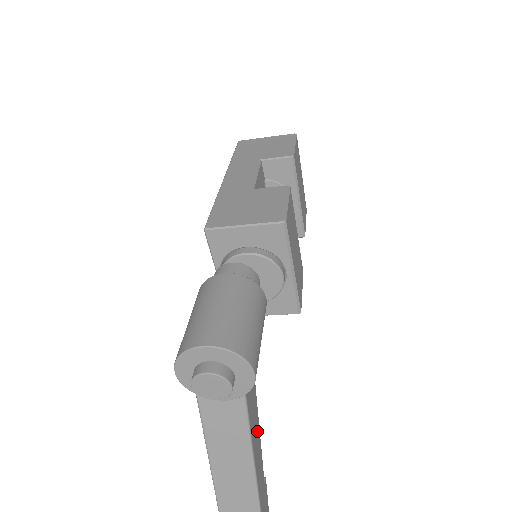
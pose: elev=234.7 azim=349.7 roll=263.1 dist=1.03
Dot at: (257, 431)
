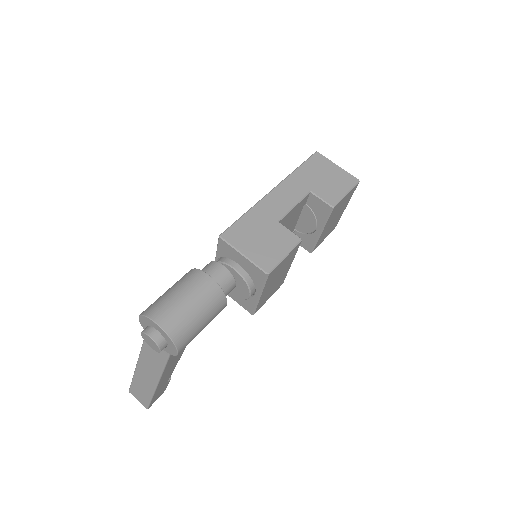
Dot at: (175, 362)
